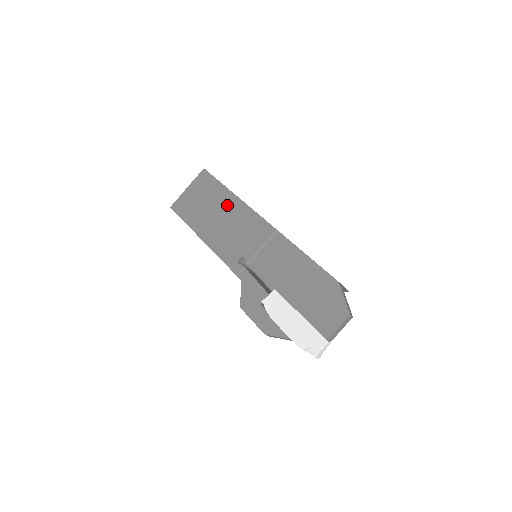
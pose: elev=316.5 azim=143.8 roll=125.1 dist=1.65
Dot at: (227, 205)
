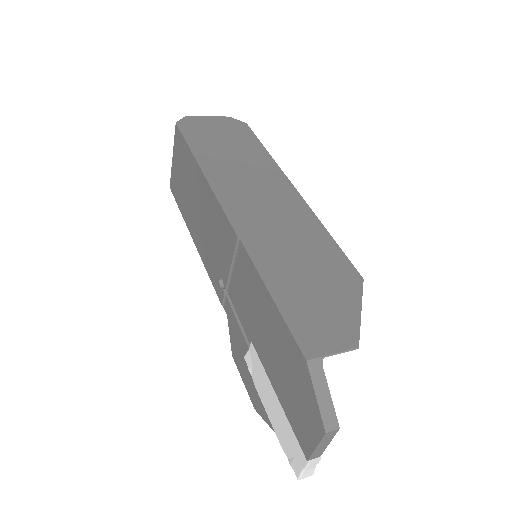
Dot at: (198, 187)
